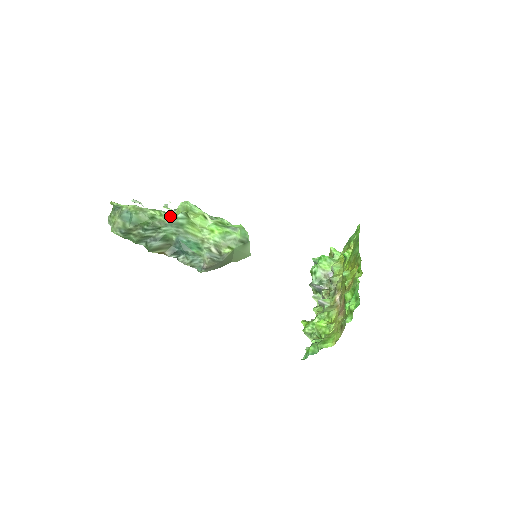
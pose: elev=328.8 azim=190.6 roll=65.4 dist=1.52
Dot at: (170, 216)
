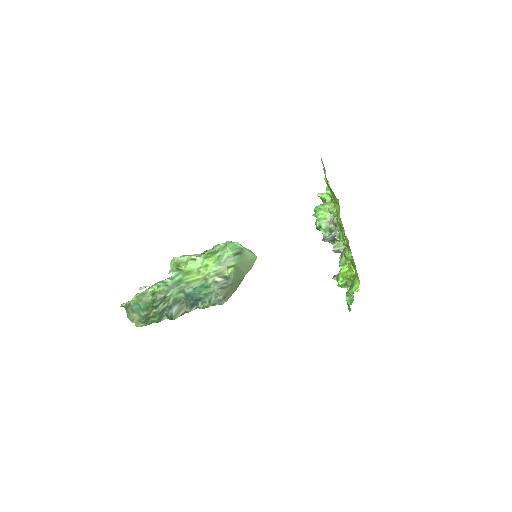
Dot at: (166, 281)
